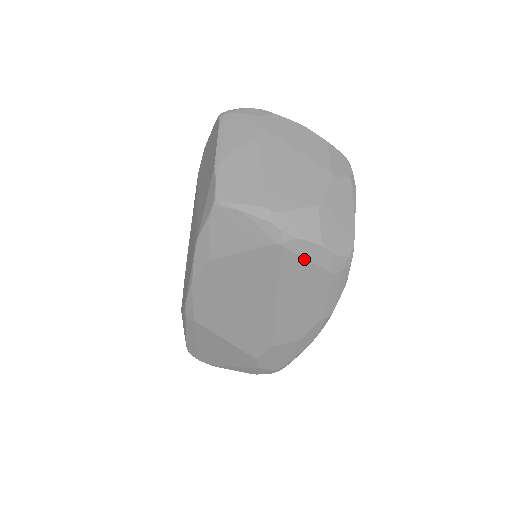
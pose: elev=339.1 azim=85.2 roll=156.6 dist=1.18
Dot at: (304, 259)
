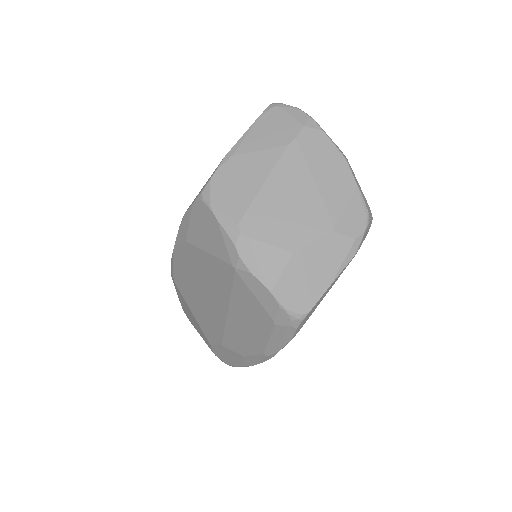
Dot at: (253, 294)
